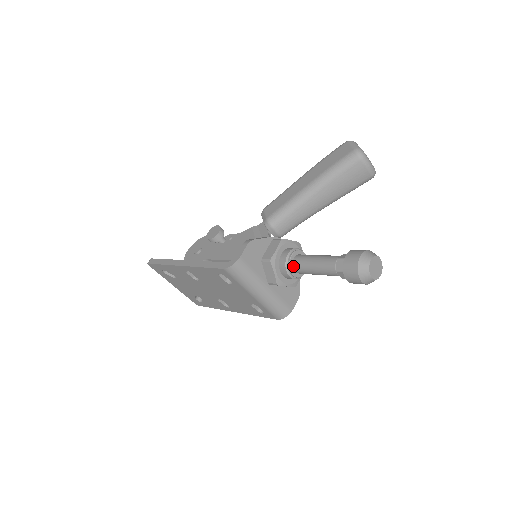
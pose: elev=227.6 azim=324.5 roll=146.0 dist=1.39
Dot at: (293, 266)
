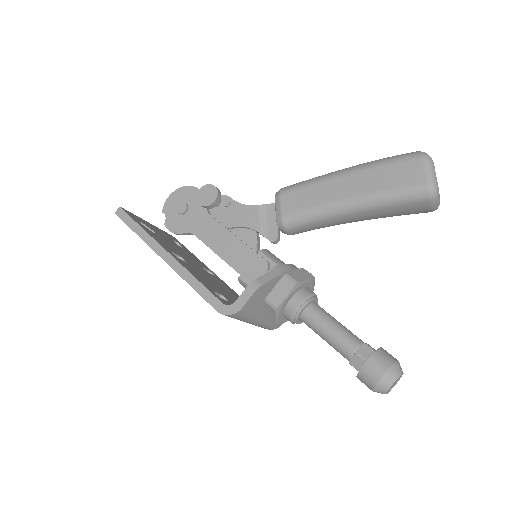
Dot at: (300, 316)
